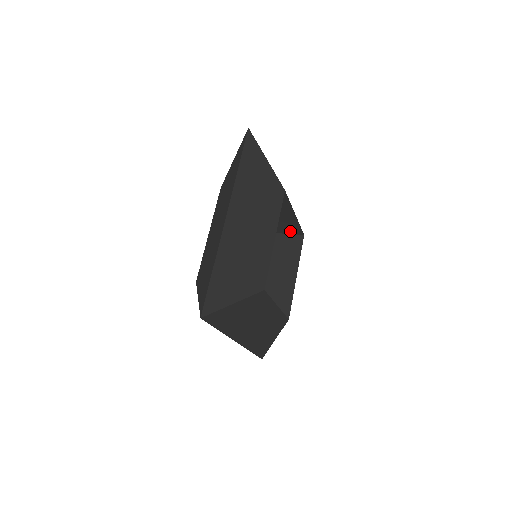
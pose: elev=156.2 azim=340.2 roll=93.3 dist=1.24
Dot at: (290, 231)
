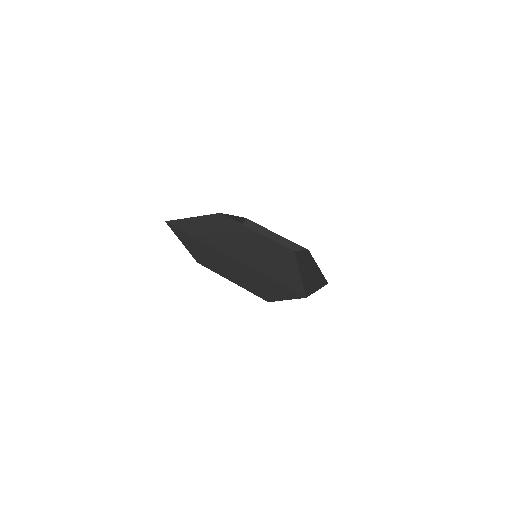
Dot at: occluded
